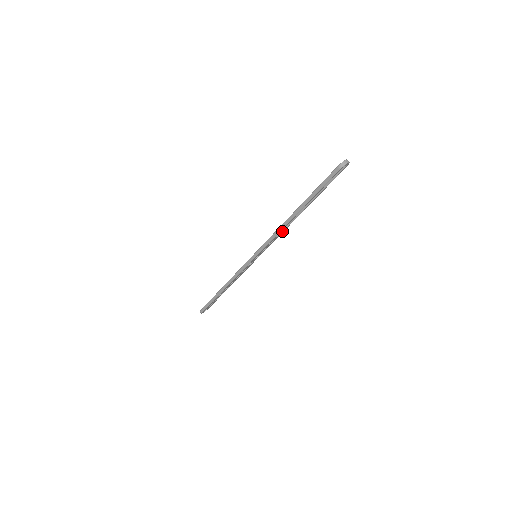
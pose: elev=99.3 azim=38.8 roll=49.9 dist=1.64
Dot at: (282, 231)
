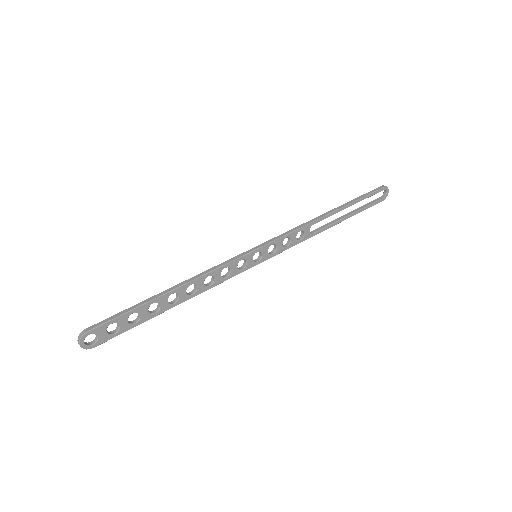
Dot at: (304, 235)
